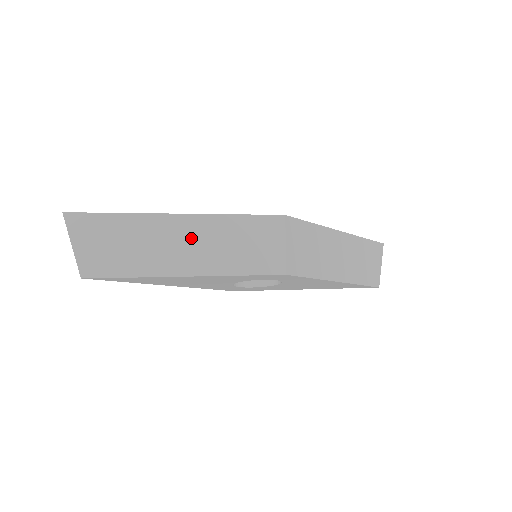
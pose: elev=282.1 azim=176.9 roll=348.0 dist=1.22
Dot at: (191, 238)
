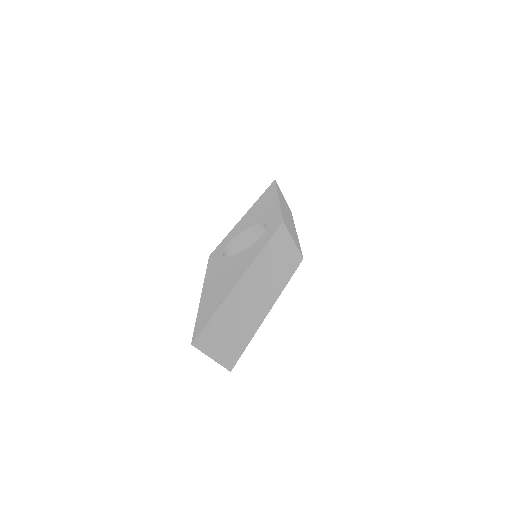
Dot at: (257, 284)
